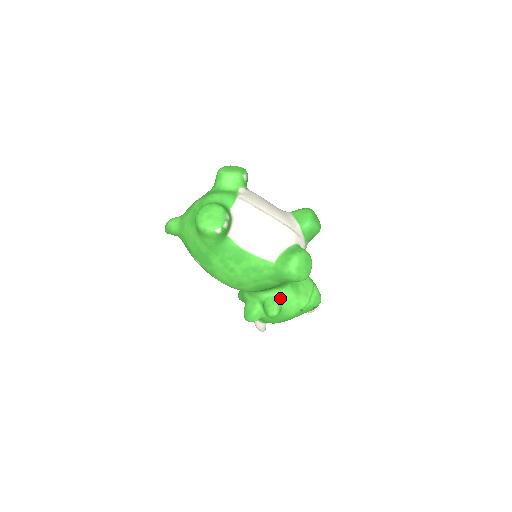
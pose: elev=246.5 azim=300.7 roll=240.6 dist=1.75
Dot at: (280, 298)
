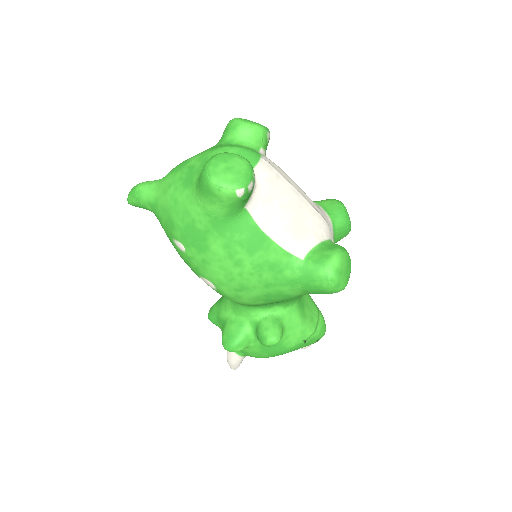
Dot at: (282, 320)
